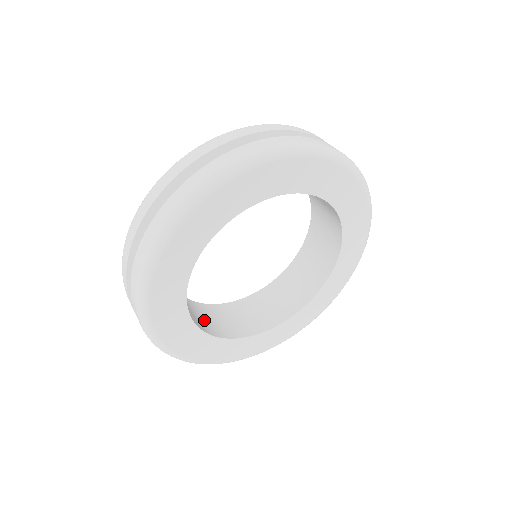
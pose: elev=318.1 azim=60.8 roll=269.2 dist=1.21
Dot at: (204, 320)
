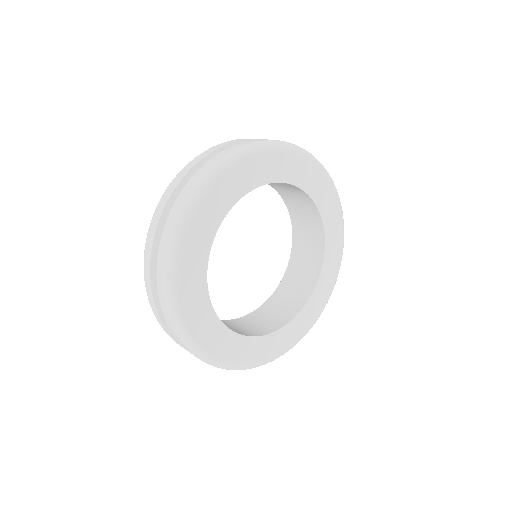
Dot at: occluded
